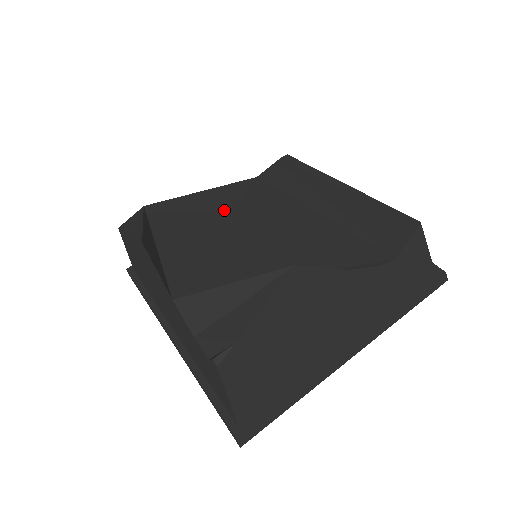
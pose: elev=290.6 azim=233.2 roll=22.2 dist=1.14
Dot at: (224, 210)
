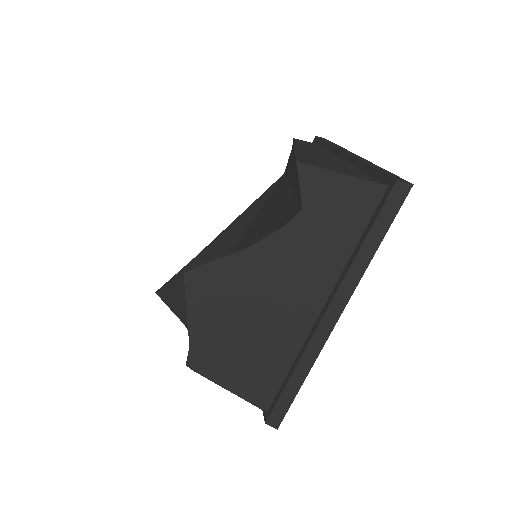
Dot at: (246, 225)
